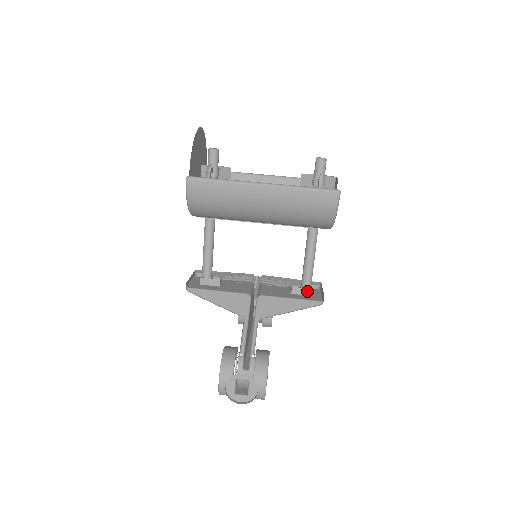
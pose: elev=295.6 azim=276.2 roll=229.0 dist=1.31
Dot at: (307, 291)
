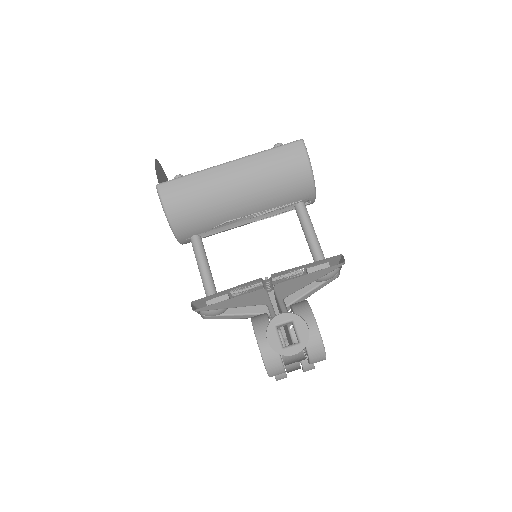
Dot at: (324, 266)
